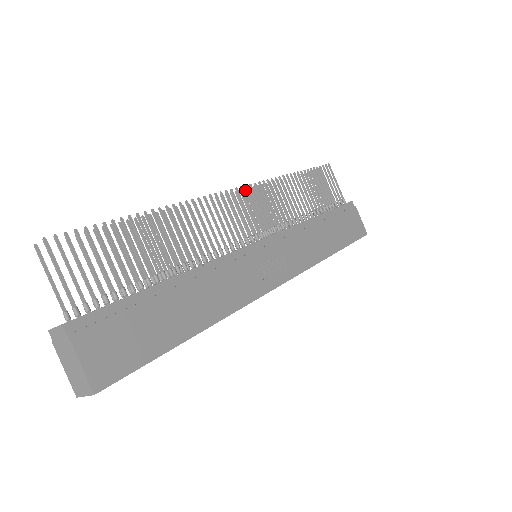
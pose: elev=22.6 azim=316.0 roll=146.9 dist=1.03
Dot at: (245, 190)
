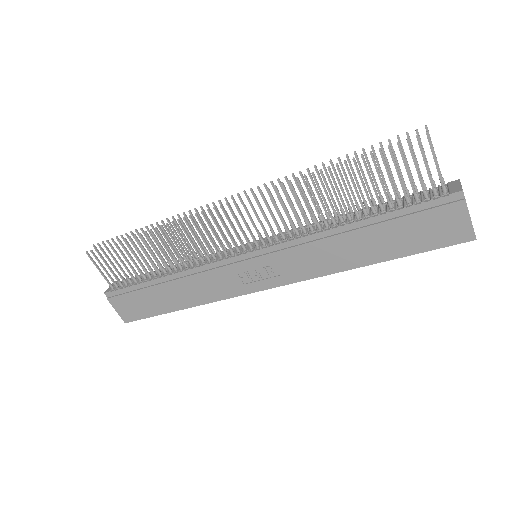
Dot at: (257, 188)
